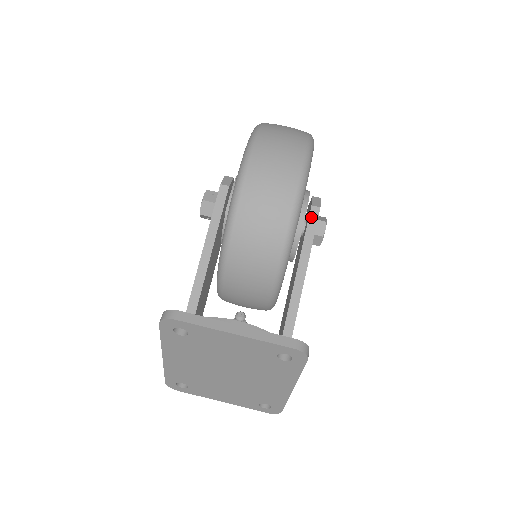
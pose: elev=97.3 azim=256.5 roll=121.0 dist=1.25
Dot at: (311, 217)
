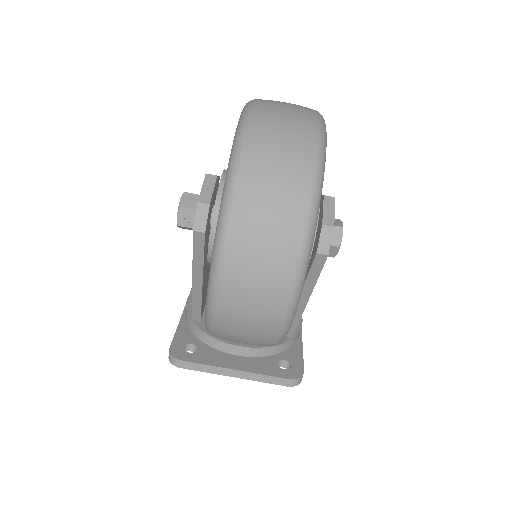
Dot at: (315, 263)
